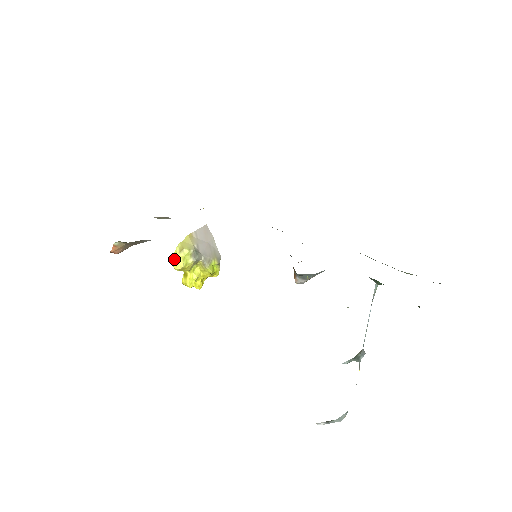
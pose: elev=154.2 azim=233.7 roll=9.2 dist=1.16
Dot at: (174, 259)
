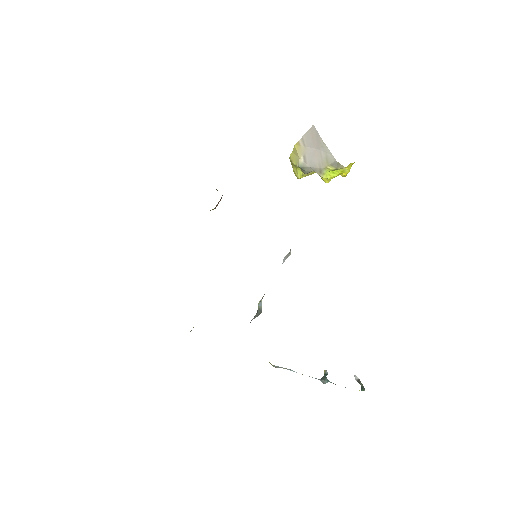
Dot at: (293, 169)
